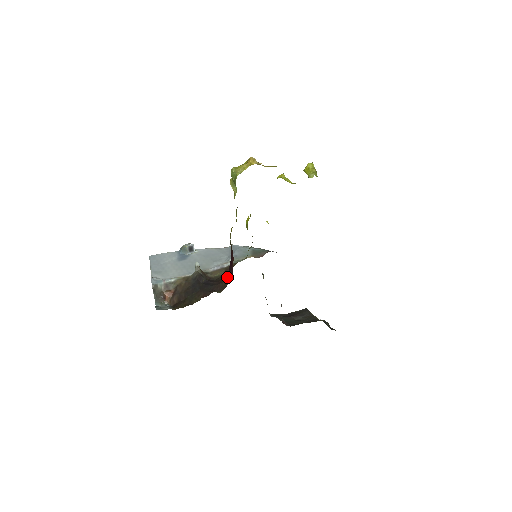
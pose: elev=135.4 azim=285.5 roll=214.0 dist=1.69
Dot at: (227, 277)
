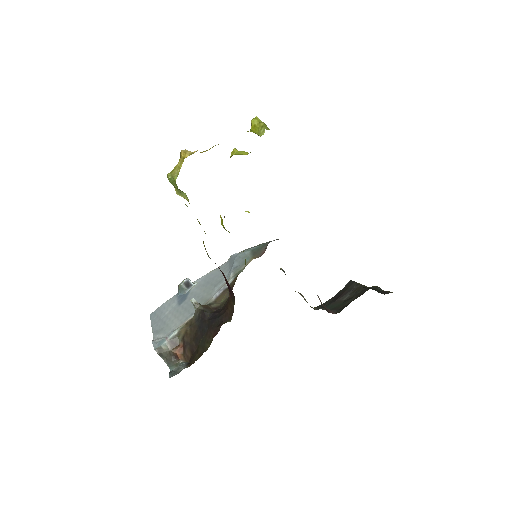
Dot at: (230, 299)
